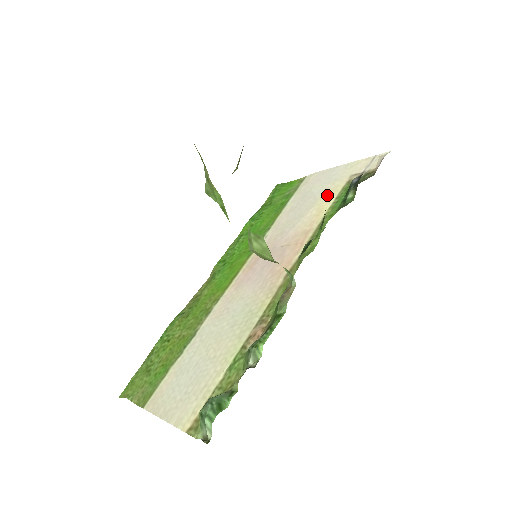
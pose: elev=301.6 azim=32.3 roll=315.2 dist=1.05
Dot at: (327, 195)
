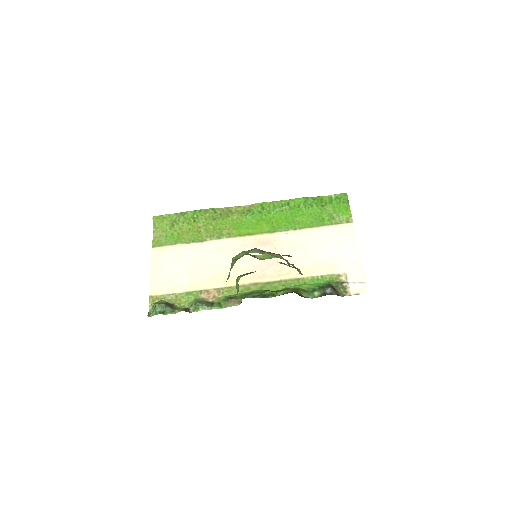
Dot at: (326, 265)
